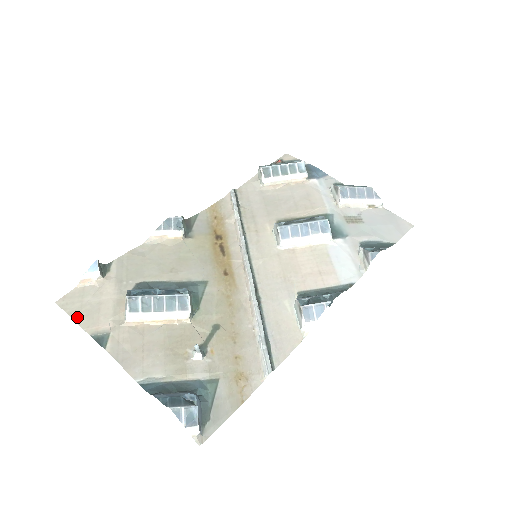
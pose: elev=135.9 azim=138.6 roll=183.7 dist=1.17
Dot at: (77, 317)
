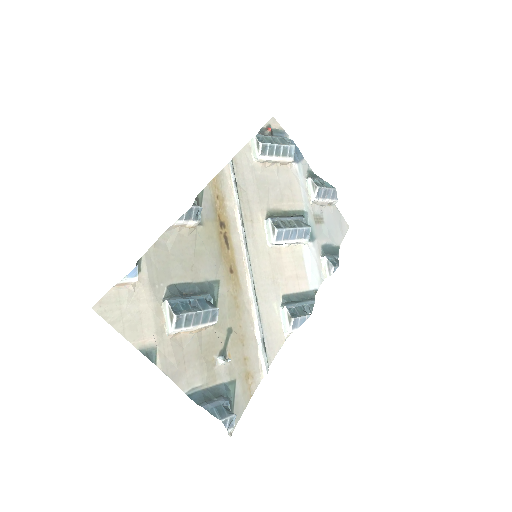
Dot at: (121, 328)
